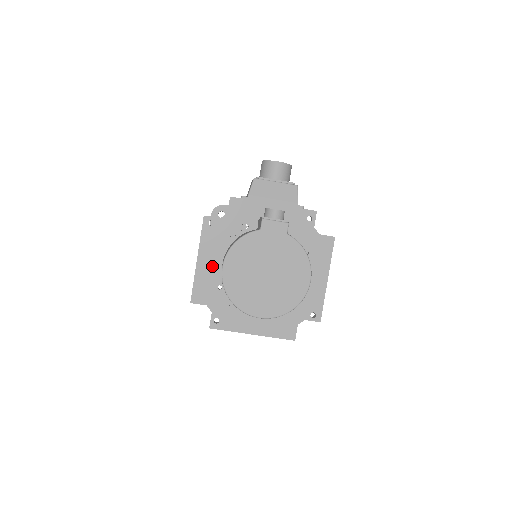
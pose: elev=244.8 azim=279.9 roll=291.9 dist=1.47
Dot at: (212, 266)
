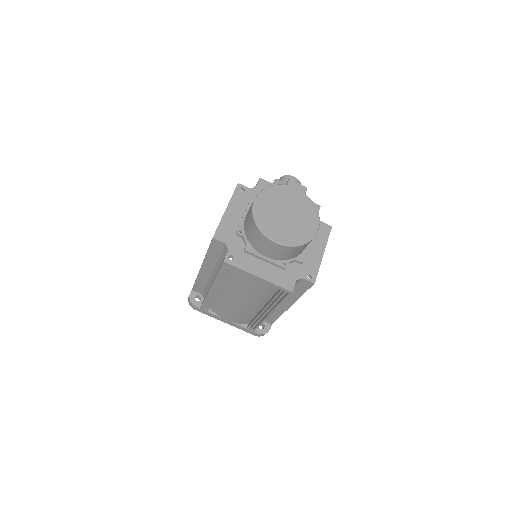
Dot at: (236, 217)
